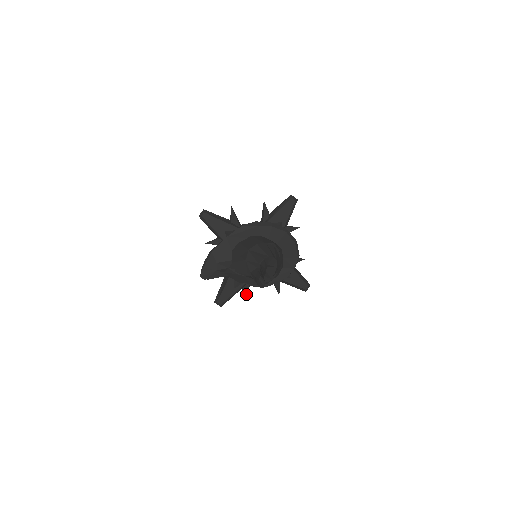
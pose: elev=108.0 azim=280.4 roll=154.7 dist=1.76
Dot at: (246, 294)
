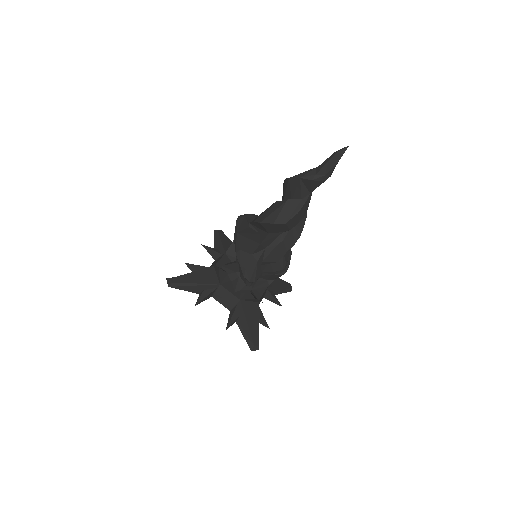
Dot at: (264, 322)
